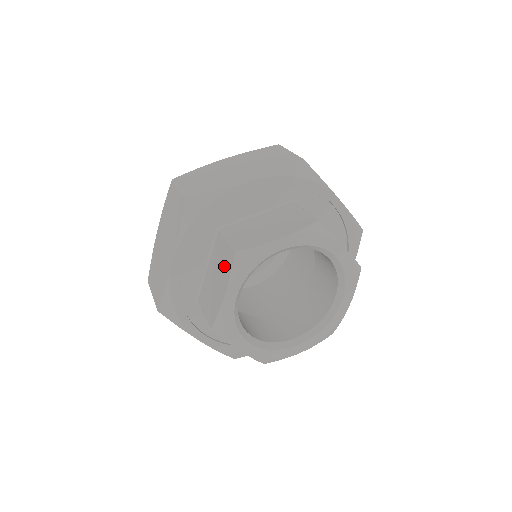
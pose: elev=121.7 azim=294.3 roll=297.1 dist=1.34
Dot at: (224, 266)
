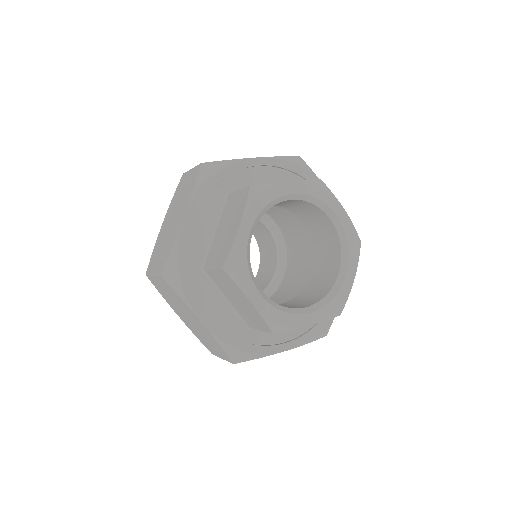
Dot at: (237, 208)
